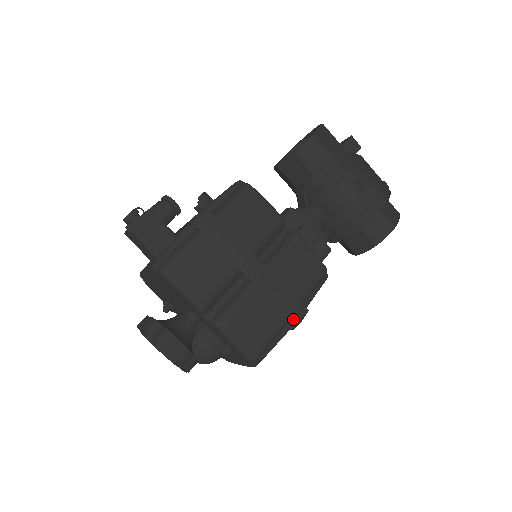
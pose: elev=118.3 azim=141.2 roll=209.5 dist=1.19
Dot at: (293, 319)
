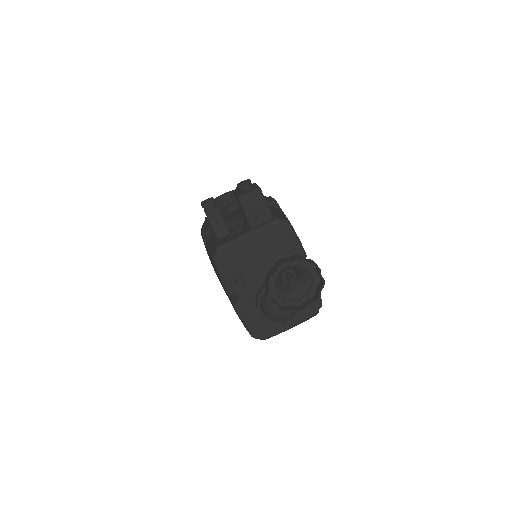
Dot at: occluded
